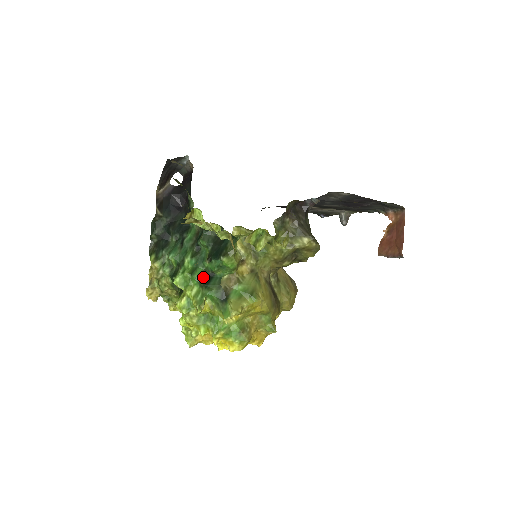
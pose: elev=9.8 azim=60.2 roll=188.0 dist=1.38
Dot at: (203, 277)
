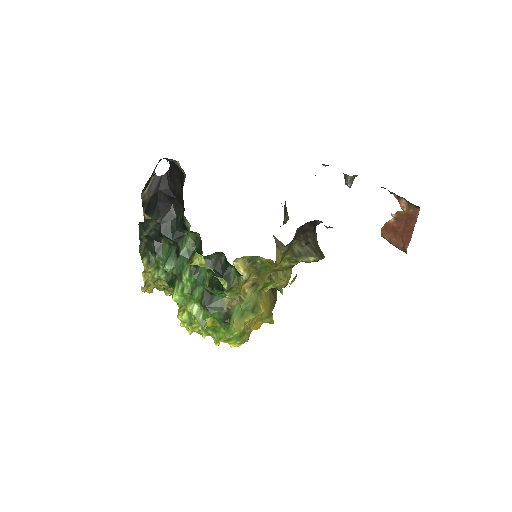
Dot at: (204, 296)
